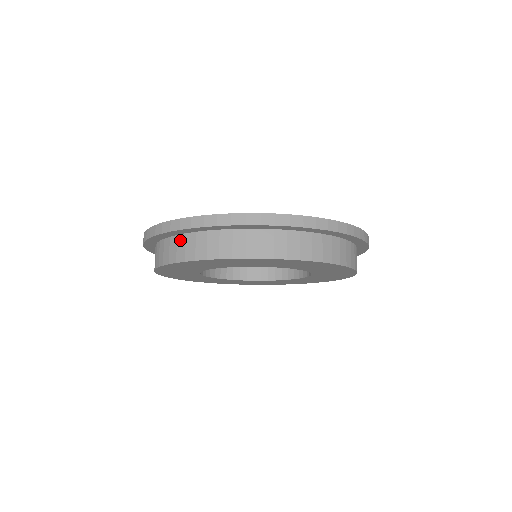
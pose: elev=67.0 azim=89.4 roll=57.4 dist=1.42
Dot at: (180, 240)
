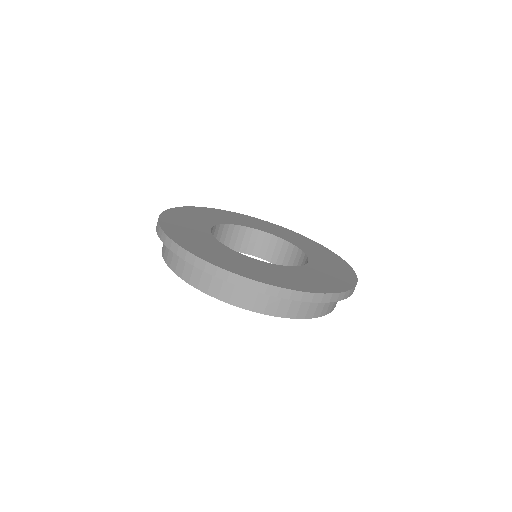
Dot at: (239, 287)
